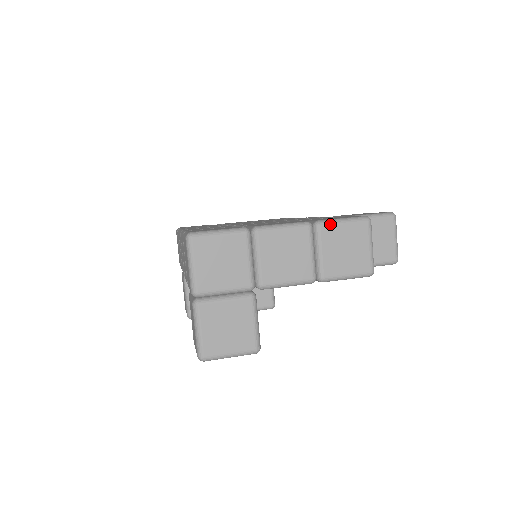
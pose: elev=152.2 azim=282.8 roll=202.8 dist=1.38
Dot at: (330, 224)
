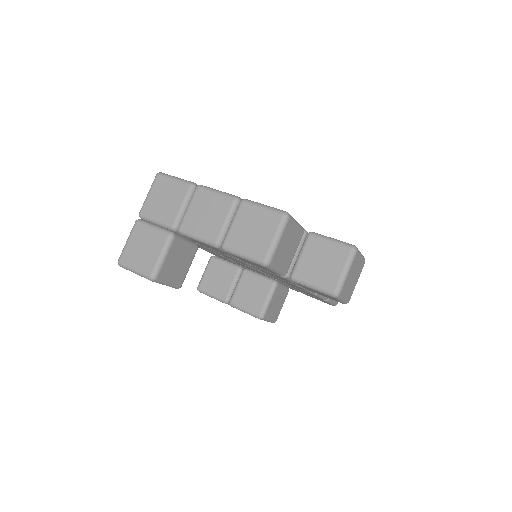
Dot at: (251, 204)
